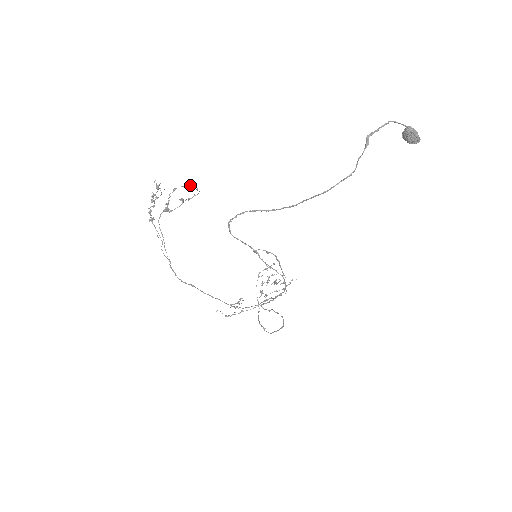
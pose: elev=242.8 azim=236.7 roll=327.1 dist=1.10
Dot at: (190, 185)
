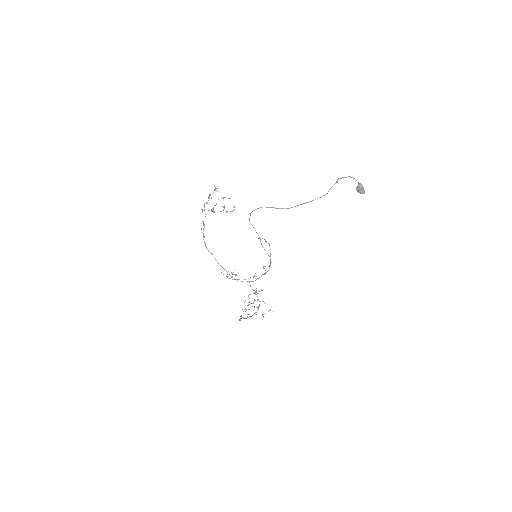
Dot at: occluded
